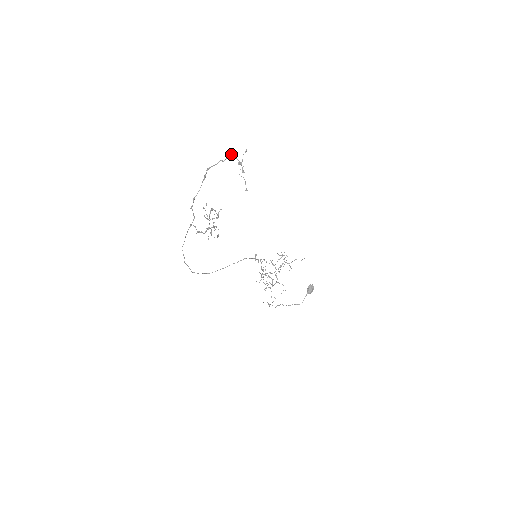
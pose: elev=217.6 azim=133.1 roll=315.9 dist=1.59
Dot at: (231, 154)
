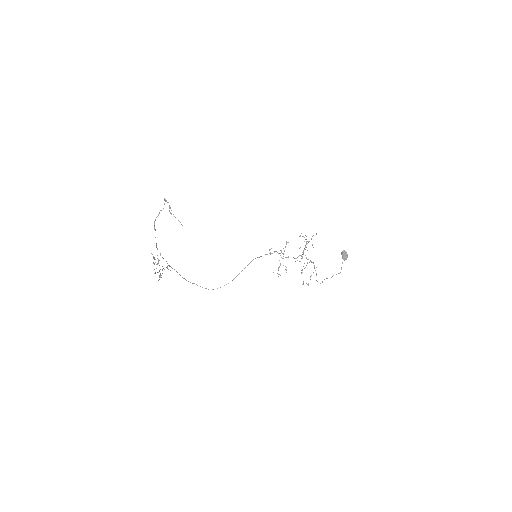
Dot at: occluded
